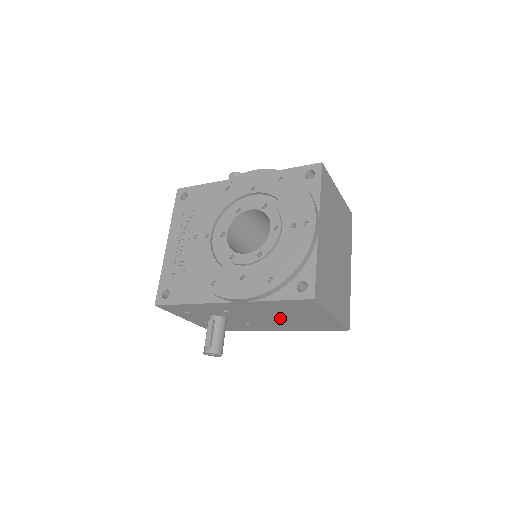
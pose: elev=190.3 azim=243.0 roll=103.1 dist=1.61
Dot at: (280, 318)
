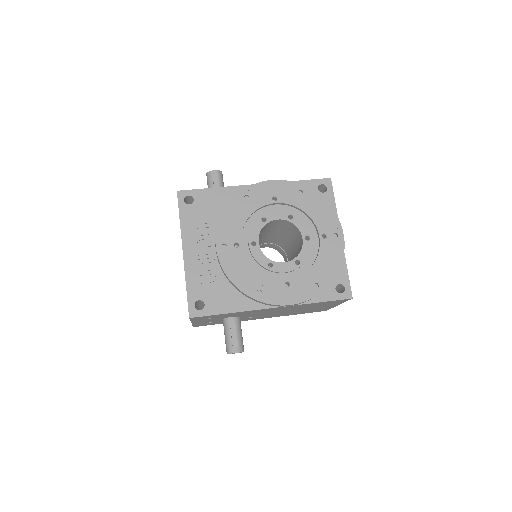
Dot at: (290, 311)
